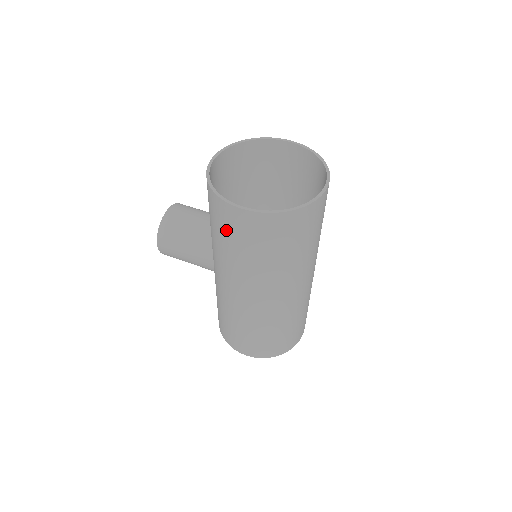
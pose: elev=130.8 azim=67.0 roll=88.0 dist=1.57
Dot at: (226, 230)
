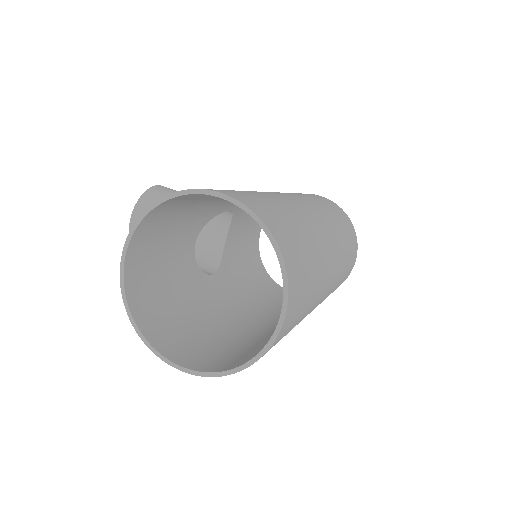
Dot at: (182, 338)
